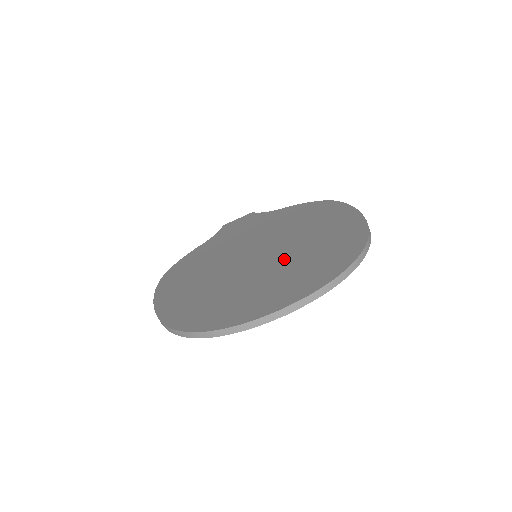
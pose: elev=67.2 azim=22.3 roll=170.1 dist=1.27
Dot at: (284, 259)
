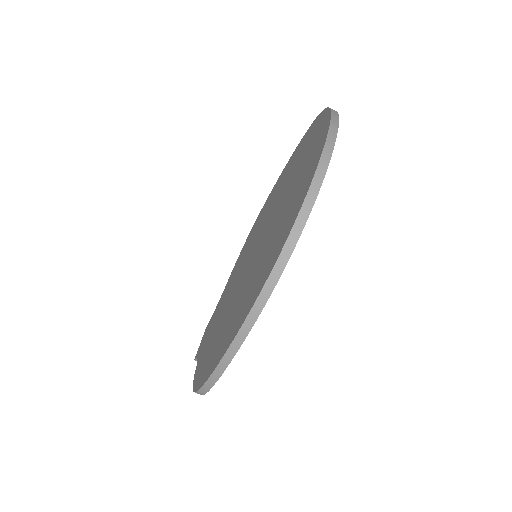
Dot at: (279, 200)
